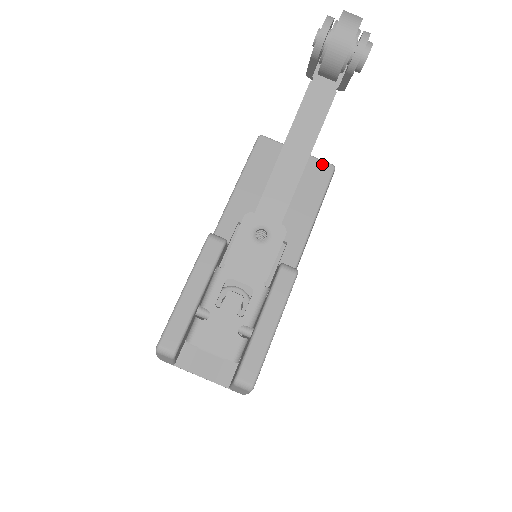
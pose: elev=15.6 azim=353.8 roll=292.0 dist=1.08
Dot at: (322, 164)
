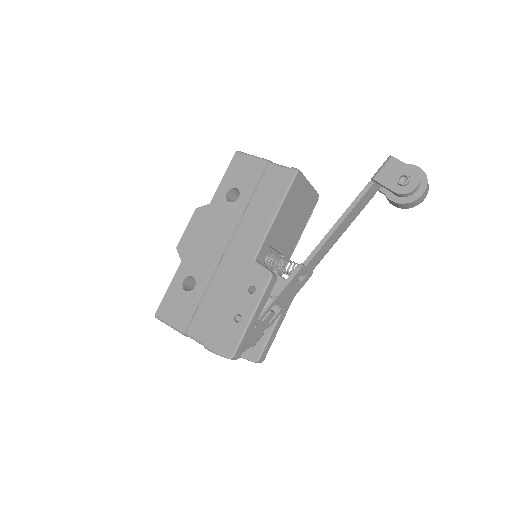
Dot at: (316, 195)
